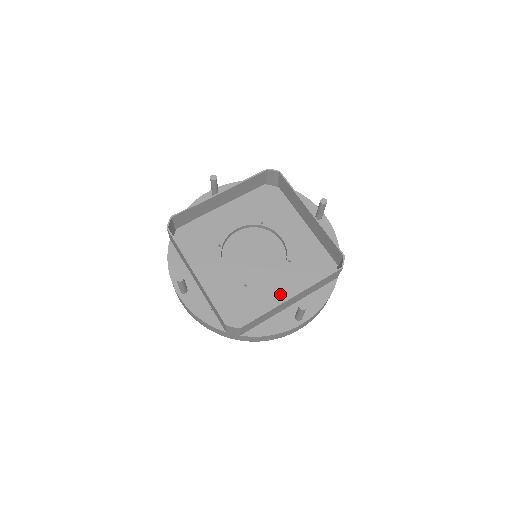
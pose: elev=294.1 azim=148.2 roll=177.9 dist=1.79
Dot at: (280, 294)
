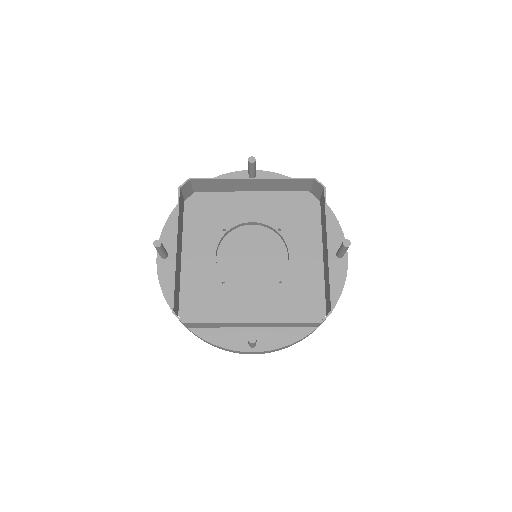
Dot at: (307, 257)
